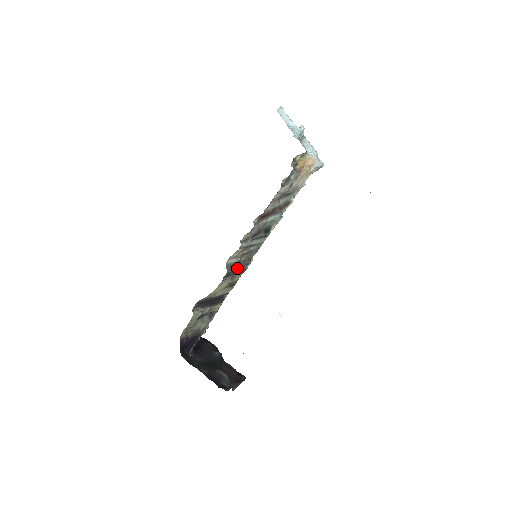
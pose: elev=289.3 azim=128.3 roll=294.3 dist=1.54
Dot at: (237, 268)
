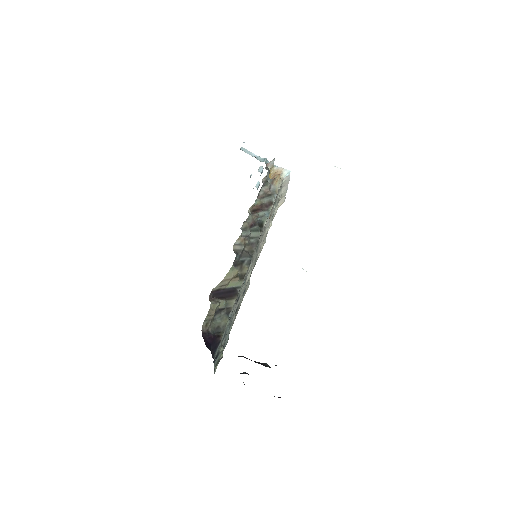
Dot at: (243, 258)
